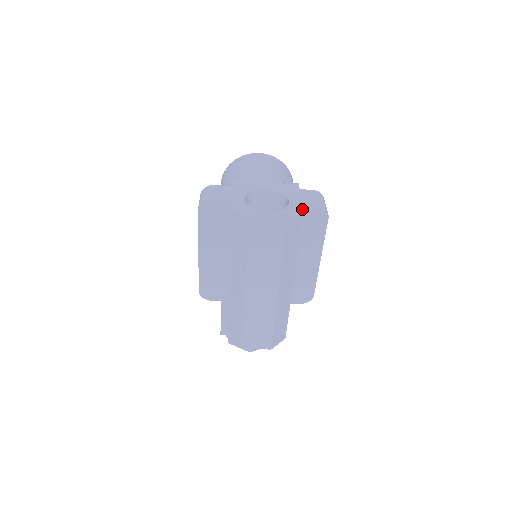
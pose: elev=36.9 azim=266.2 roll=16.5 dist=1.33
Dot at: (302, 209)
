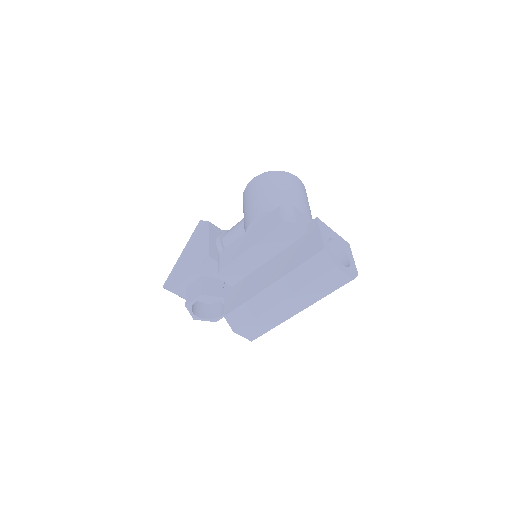
Dot at: (357, 272)
